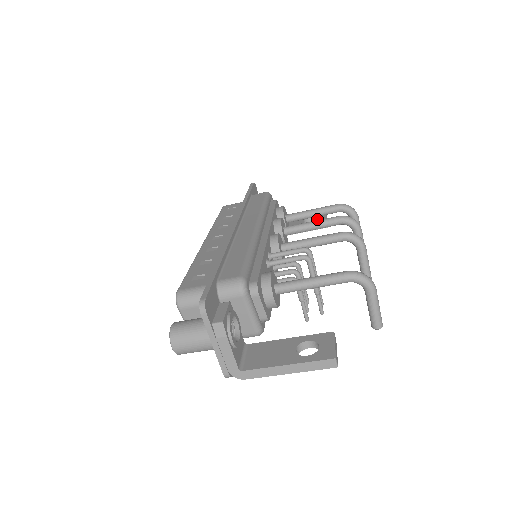
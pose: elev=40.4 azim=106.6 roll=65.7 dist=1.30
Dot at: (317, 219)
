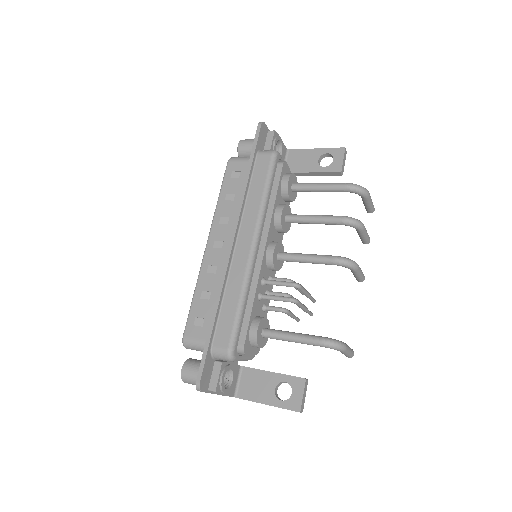
Dot at: (333, 162)
